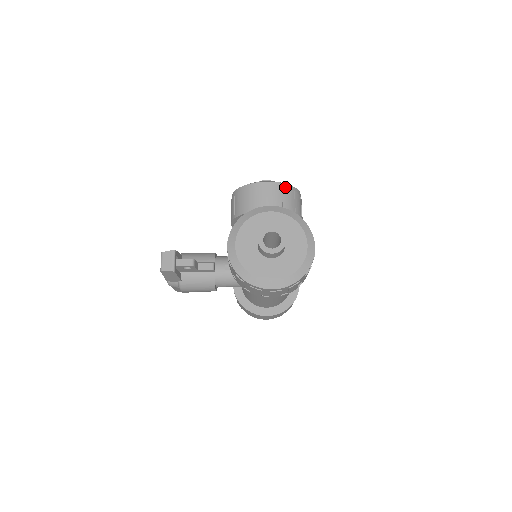
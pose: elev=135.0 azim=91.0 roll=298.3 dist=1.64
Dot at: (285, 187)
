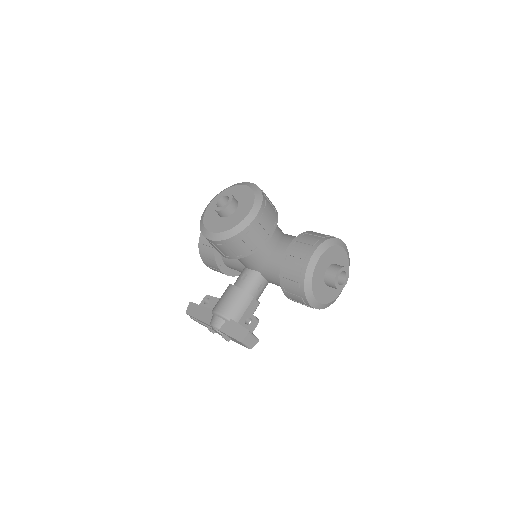
Dot at: (264, 204)
